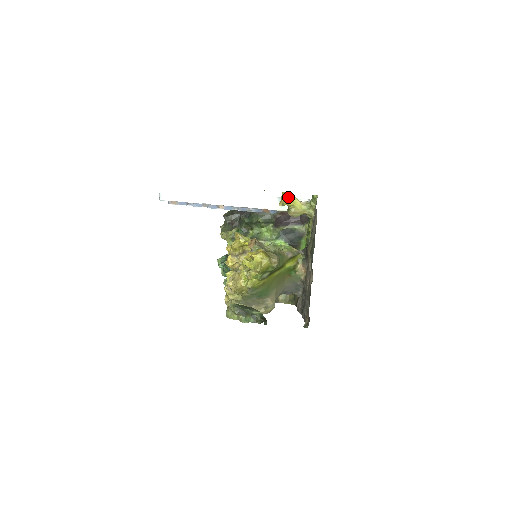
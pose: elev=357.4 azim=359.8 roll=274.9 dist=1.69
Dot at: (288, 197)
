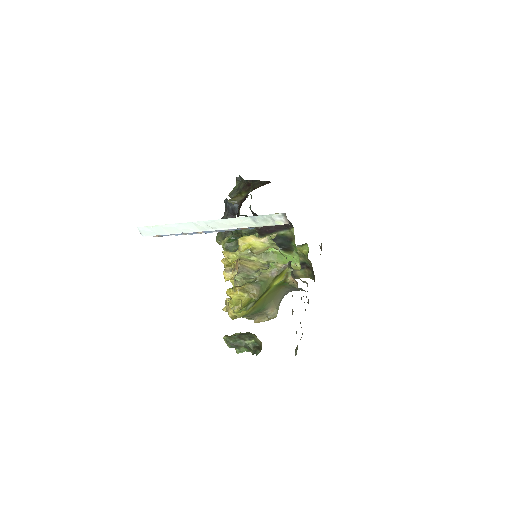
Dot at: (244, 242)
